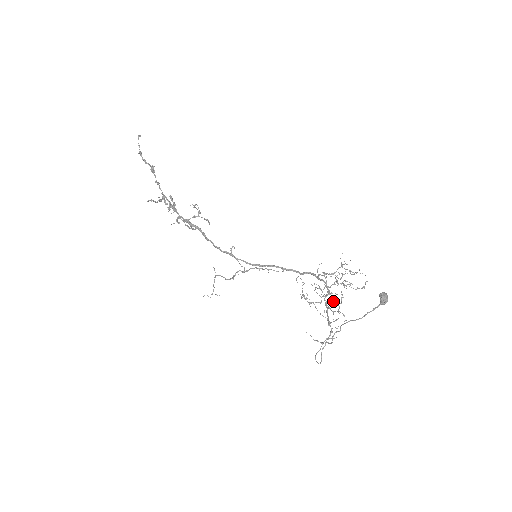
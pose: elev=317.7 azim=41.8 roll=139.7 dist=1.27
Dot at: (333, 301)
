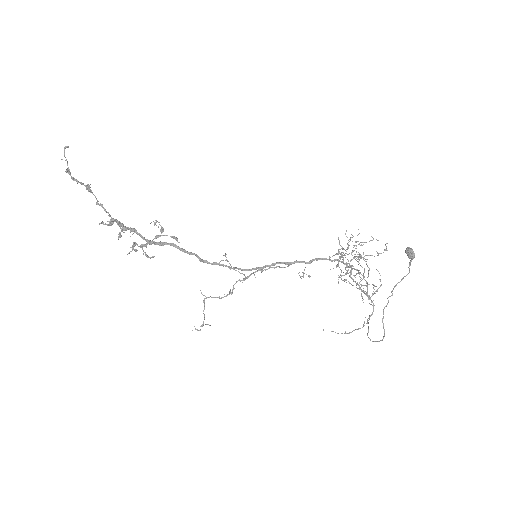
Dot at: occluded
